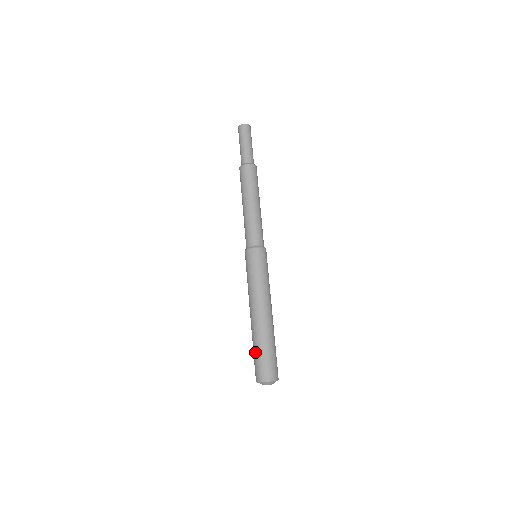
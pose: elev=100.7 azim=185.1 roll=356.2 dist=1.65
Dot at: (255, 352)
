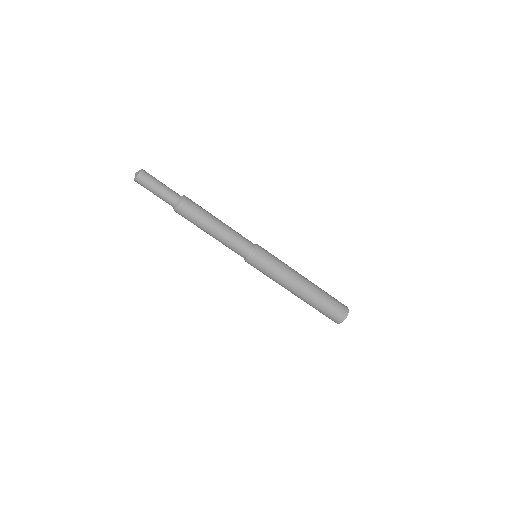
Dot at: occluded
